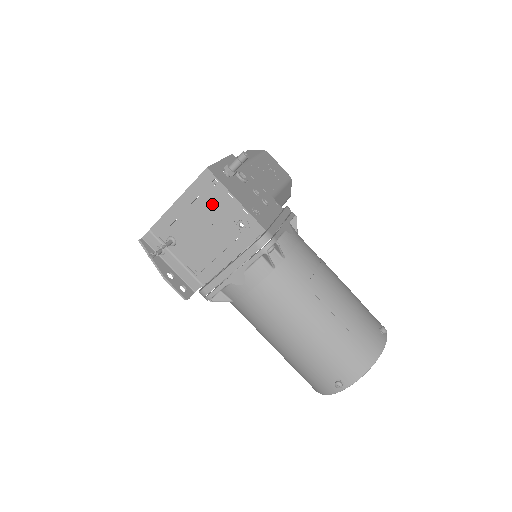
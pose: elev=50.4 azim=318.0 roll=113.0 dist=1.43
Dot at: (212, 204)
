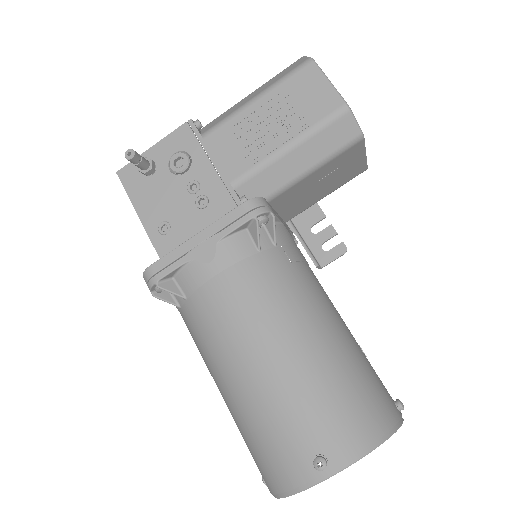
Dot at: occluded
